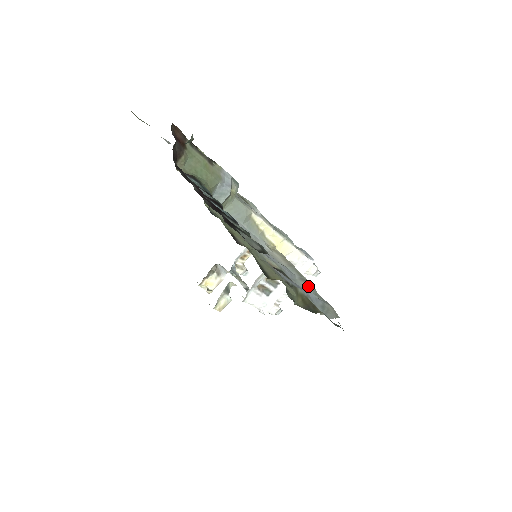
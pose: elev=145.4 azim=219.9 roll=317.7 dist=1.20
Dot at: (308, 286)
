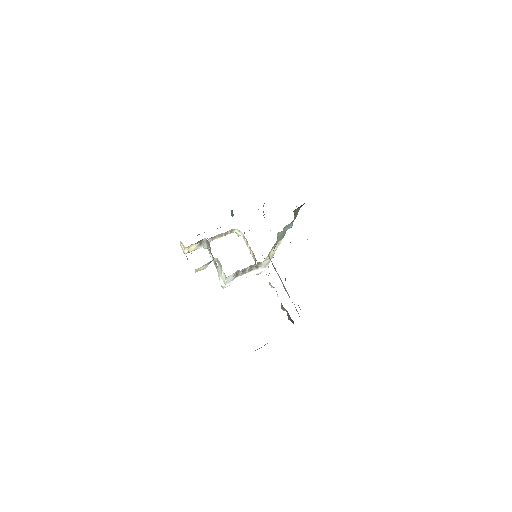
Dot at: (287, 292)
